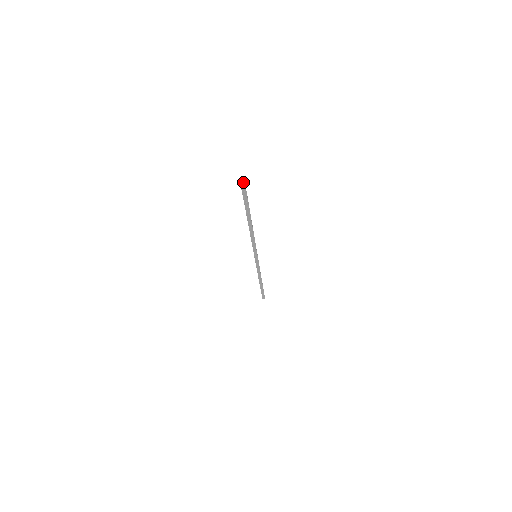
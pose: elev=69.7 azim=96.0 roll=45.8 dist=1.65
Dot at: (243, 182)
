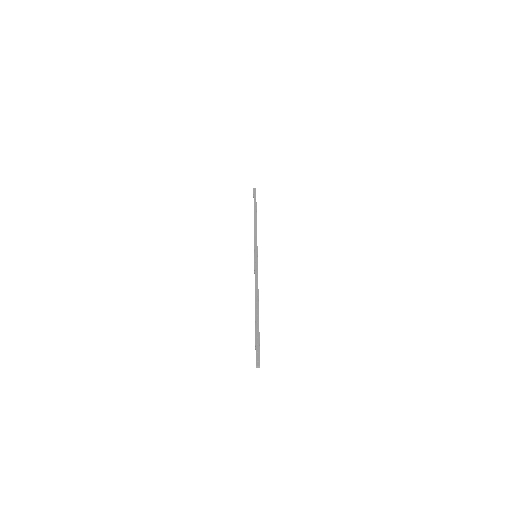
Dot at: (258, 367)
